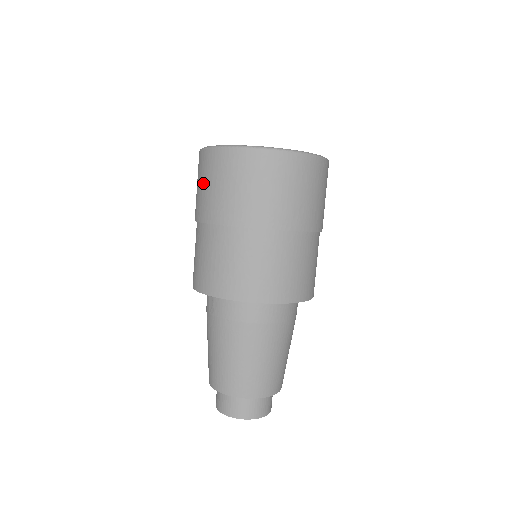
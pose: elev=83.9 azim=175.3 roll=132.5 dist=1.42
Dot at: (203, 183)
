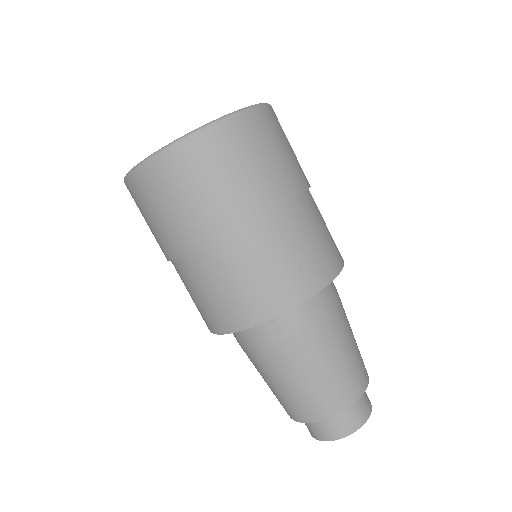
Dot at: (194, 190)
